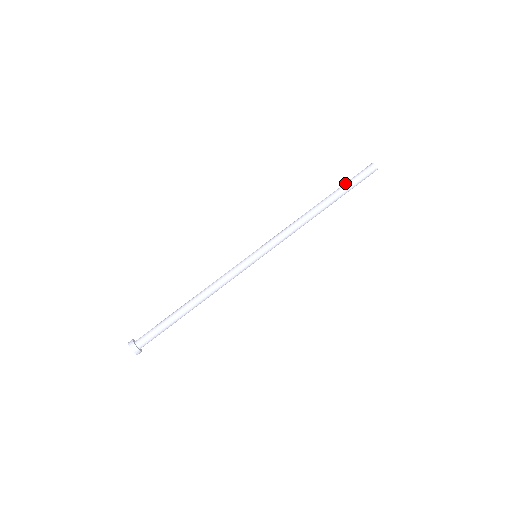
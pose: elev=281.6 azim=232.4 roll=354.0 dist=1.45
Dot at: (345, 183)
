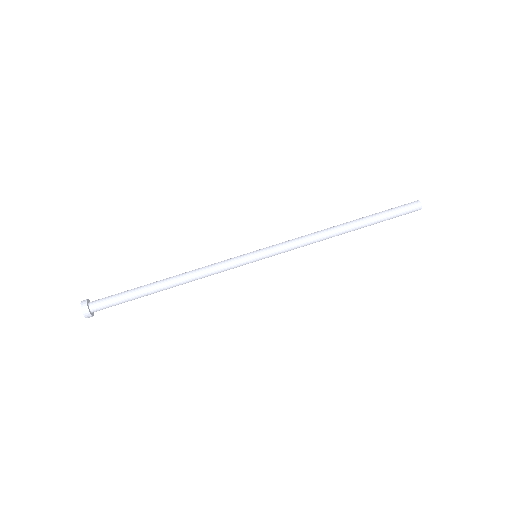
Dot at: (382, 212)
